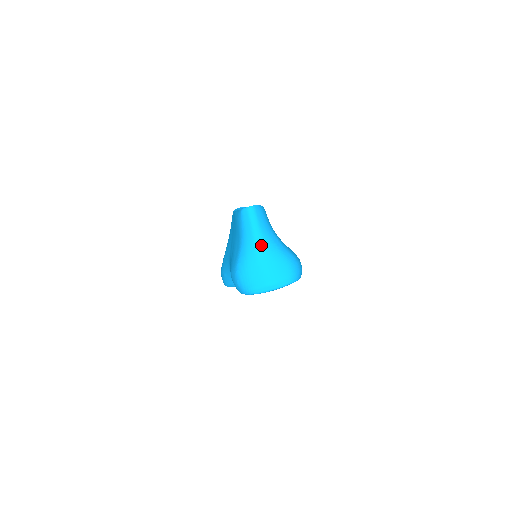
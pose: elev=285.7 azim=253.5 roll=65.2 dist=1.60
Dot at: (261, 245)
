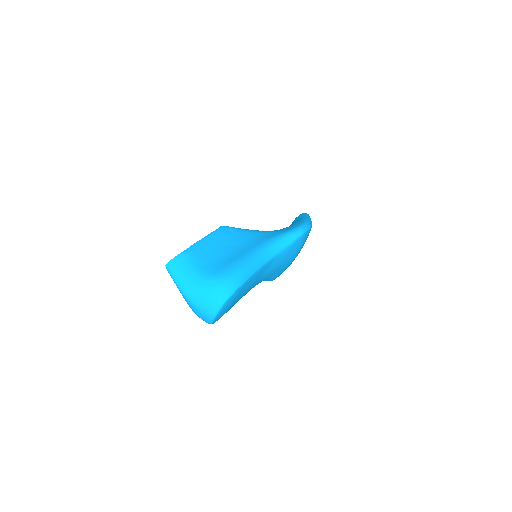
Dot at: (184, 292)
